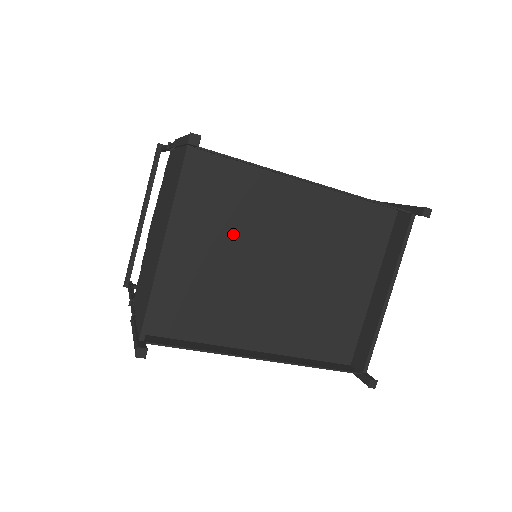
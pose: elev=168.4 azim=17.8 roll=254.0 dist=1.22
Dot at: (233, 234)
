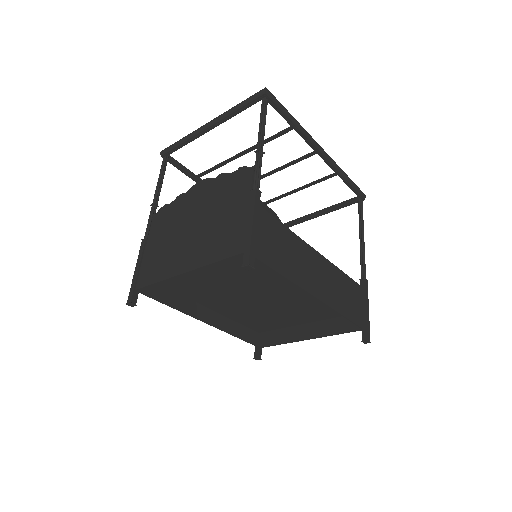
Dot at: (241, 273)
